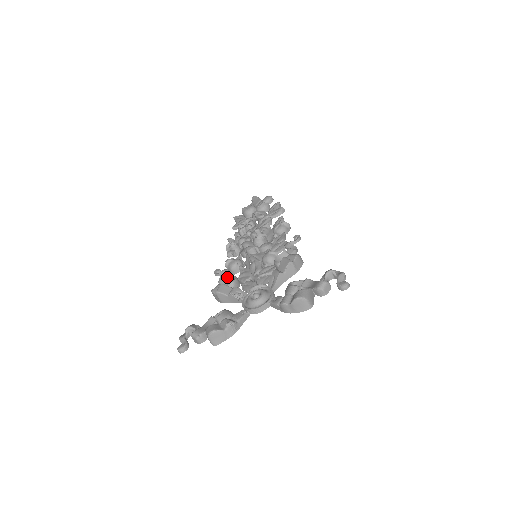
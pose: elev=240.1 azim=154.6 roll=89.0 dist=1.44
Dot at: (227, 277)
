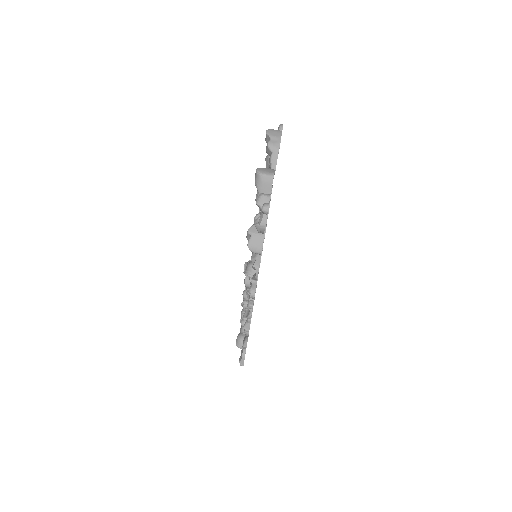
Dot at: (252, 256)
